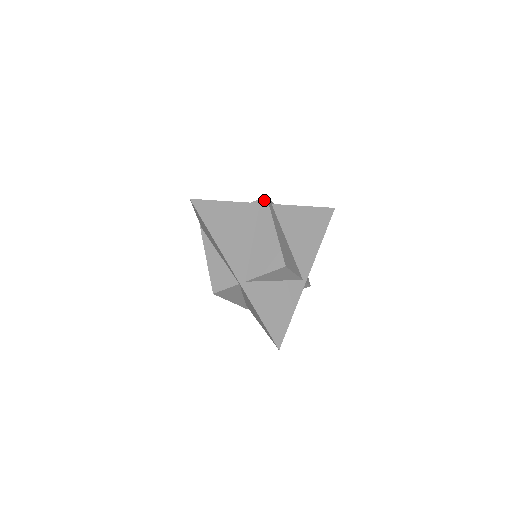
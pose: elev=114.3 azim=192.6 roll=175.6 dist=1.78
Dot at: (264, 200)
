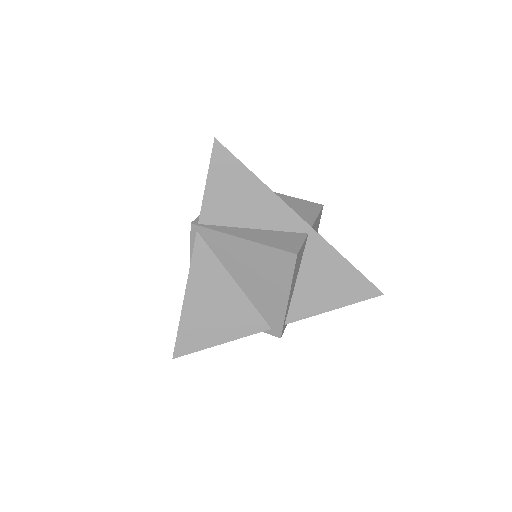
Dot at: occluded
